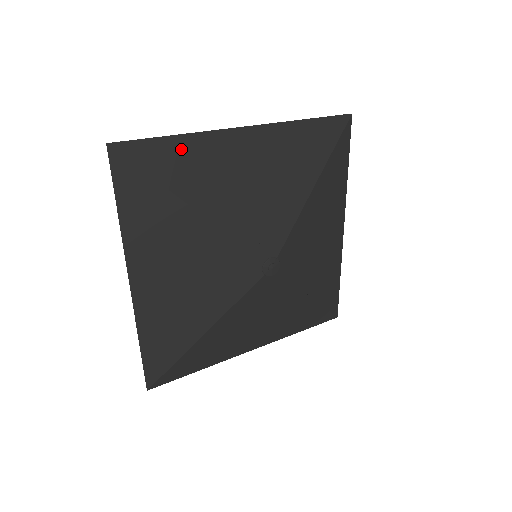
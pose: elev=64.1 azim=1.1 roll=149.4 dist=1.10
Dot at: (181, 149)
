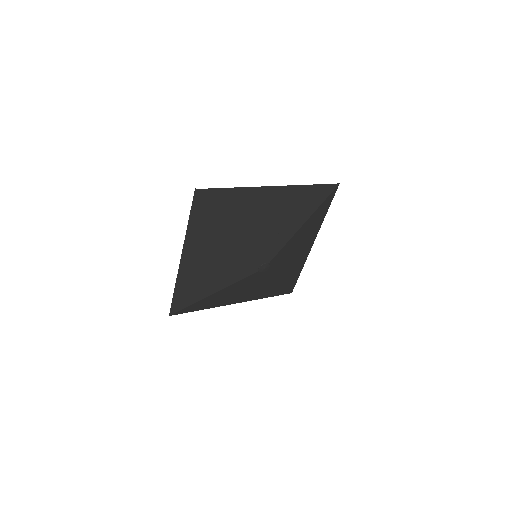
Dot at: (234, 196)
